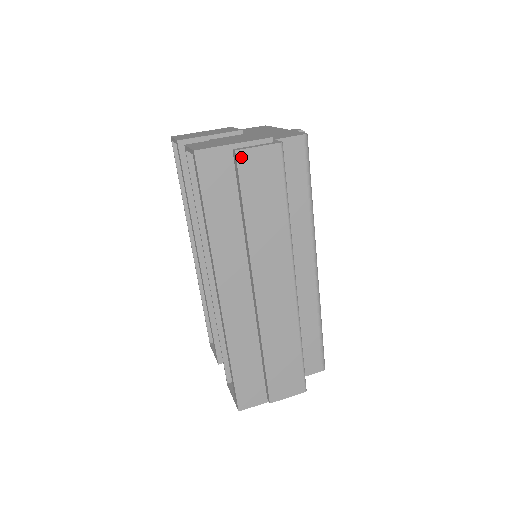
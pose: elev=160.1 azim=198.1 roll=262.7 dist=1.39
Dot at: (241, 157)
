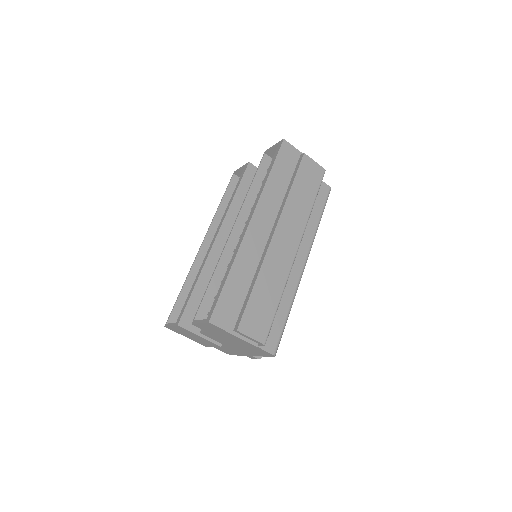
Dot at: (305, 158)
